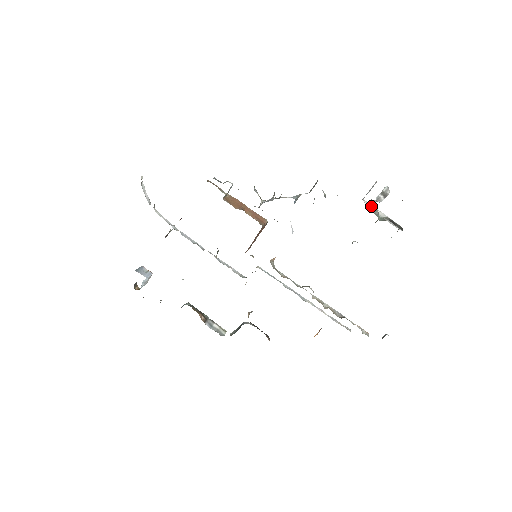
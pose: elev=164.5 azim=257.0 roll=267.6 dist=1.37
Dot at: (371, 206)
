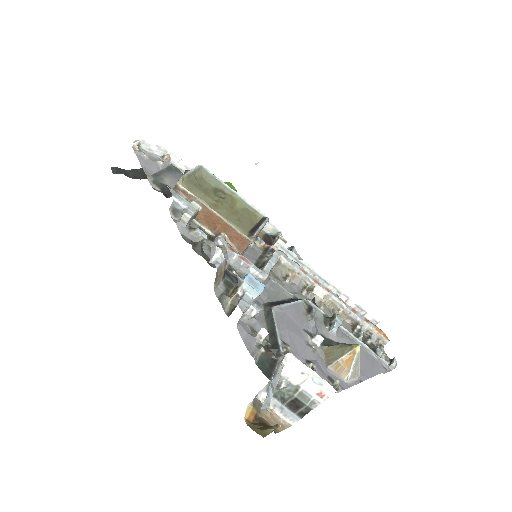
Dot at: (268, 385)
